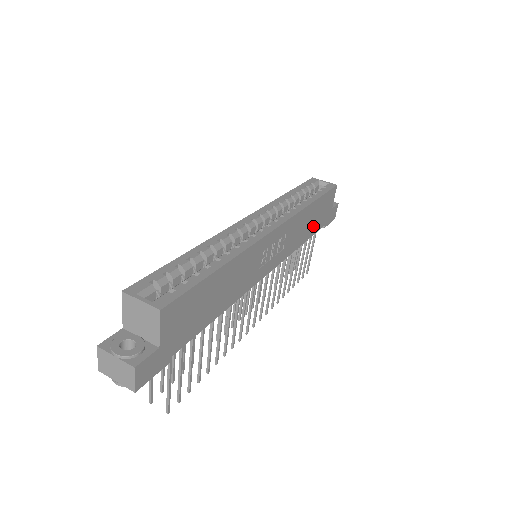
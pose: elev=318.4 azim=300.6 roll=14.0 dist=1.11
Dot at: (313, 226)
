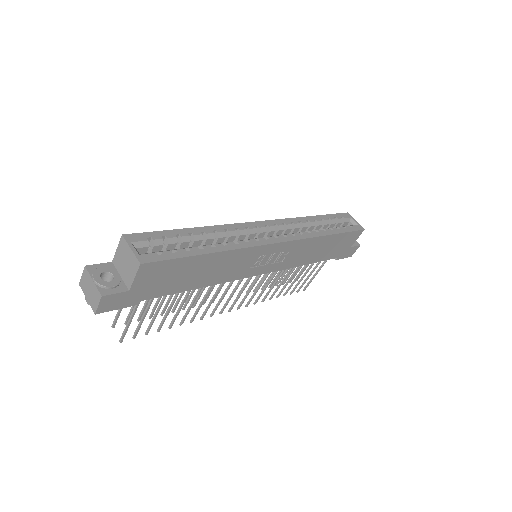
Dot at: (323, 254)
